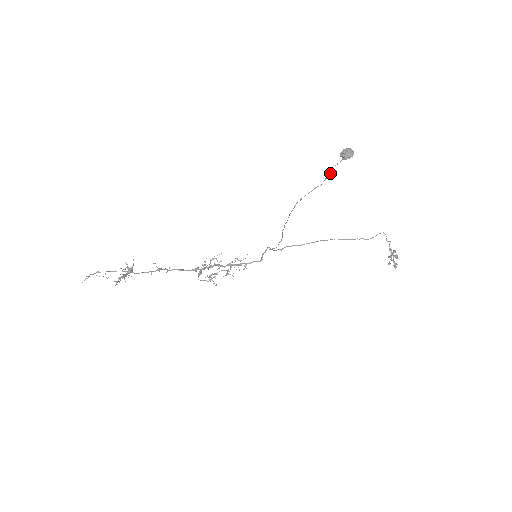
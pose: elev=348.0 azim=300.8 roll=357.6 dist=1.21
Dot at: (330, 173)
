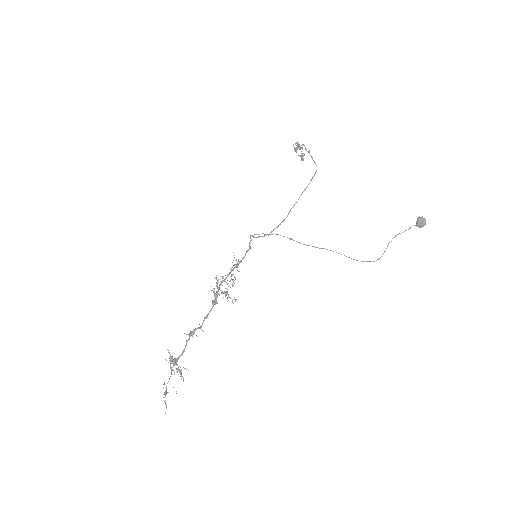
Dot at: occluded
